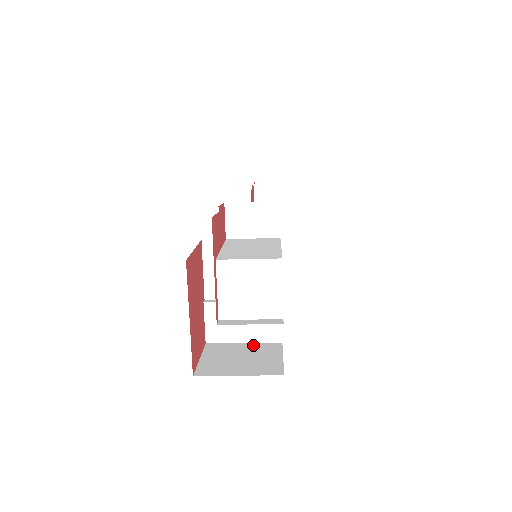
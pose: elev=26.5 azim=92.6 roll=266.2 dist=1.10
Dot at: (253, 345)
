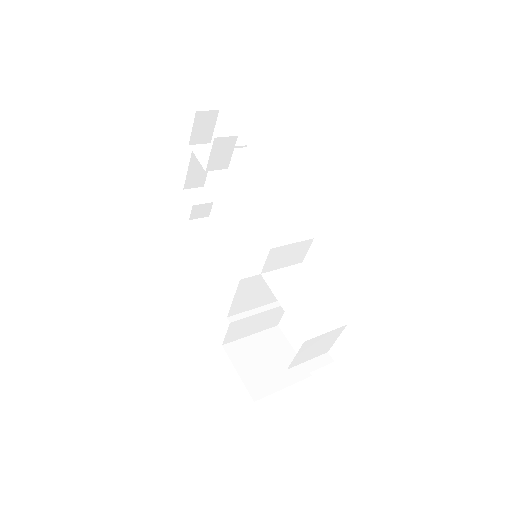
Dot at: (261, 337)
